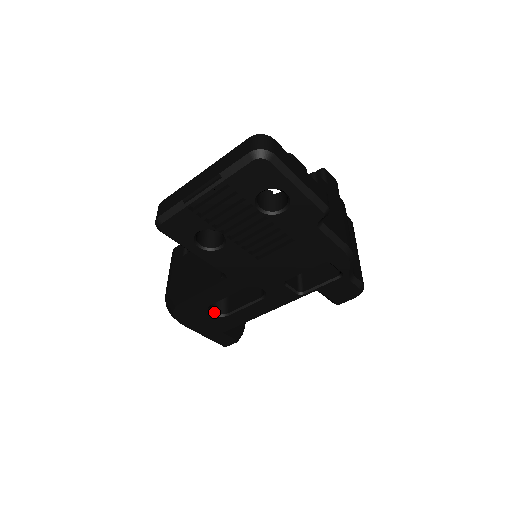
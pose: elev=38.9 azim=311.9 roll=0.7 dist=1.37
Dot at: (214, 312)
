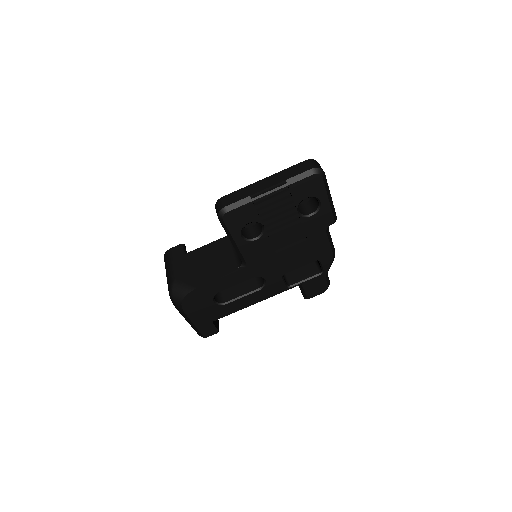
Dot at: (215, 300)
